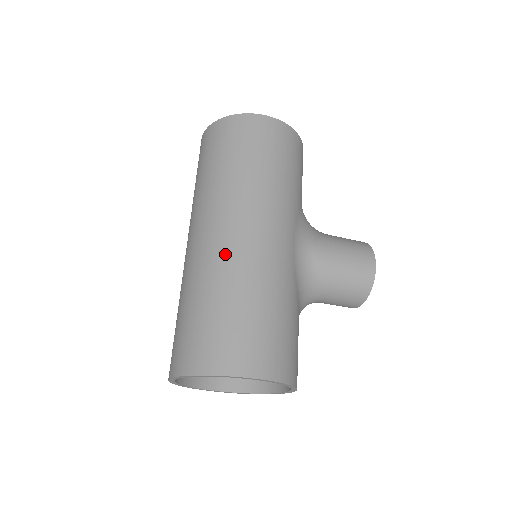
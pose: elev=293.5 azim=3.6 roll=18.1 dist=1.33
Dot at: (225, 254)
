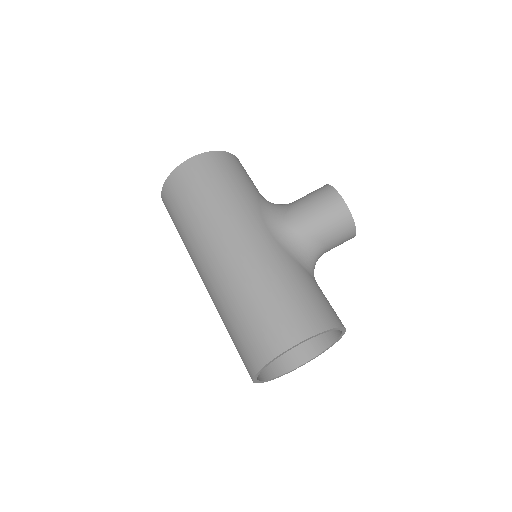
Dot at: (225, 275)
